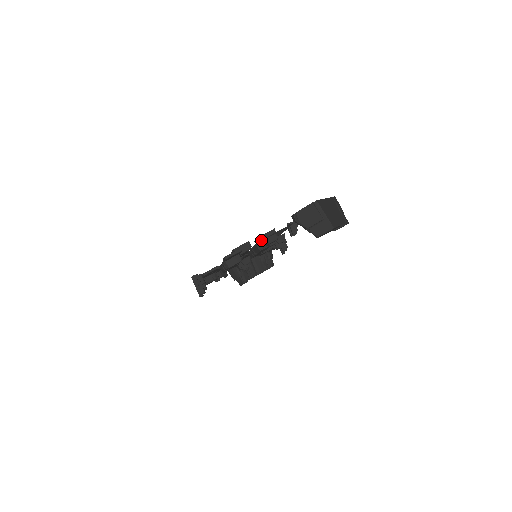
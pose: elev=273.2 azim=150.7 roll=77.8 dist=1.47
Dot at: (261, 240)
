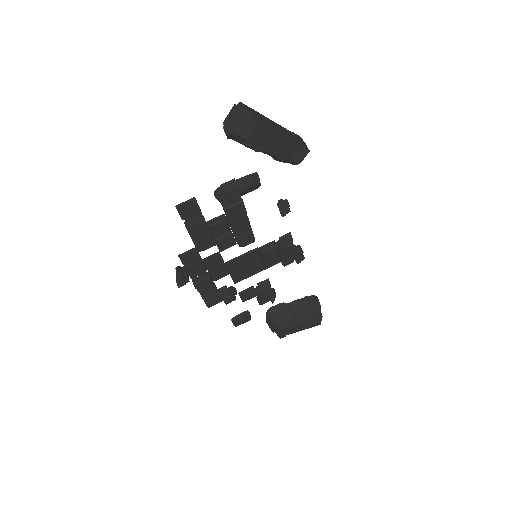
Dot at: (218, 189)
